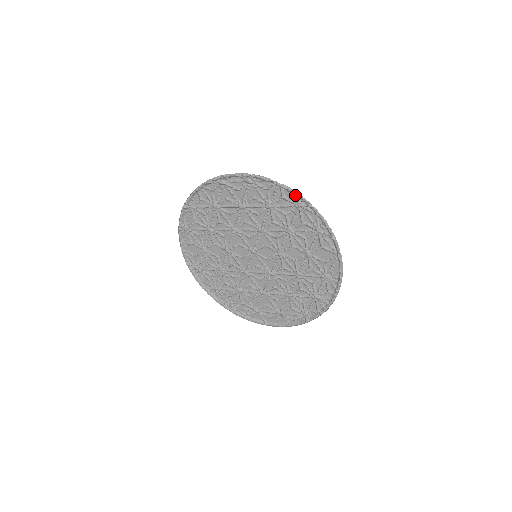
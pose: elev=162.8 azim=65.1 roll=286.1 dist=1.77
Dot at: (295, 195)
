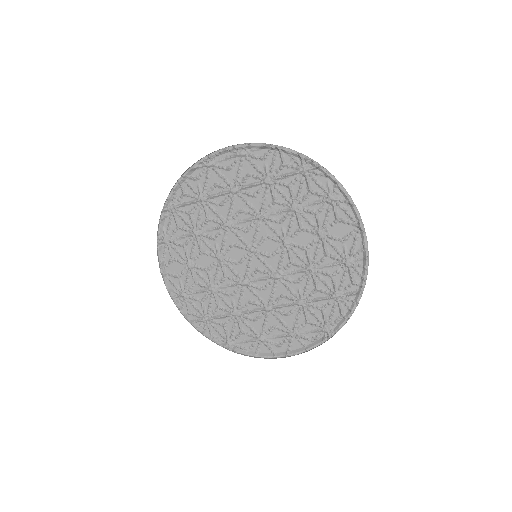
Dot at: (298, 158)
